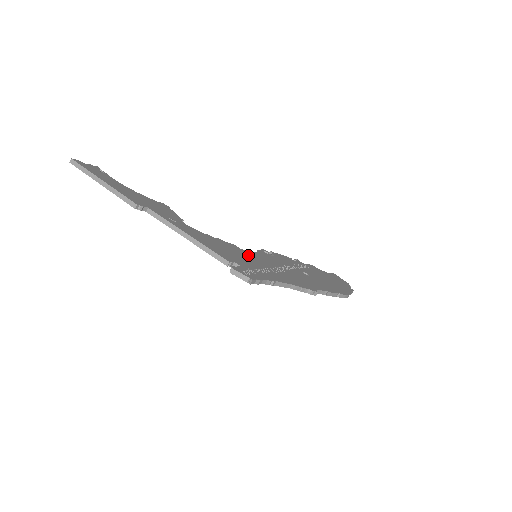
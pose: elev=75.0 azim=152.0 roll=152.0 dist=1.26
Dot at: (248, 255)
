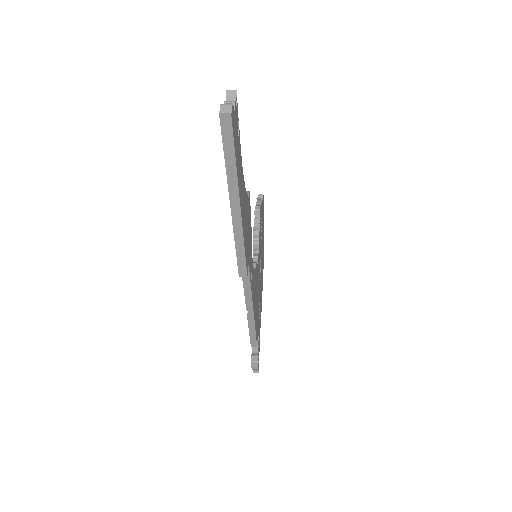
Dot at: (258, 280)
